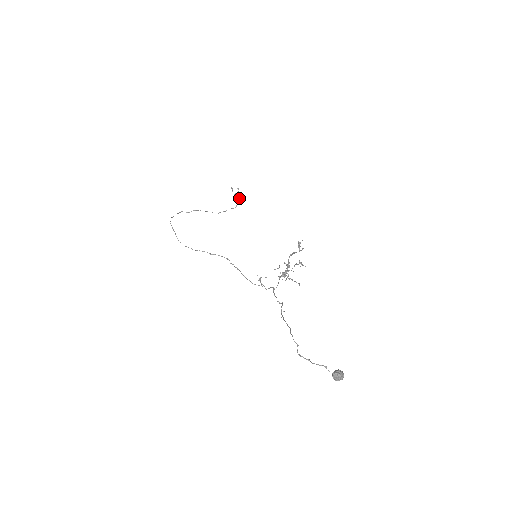
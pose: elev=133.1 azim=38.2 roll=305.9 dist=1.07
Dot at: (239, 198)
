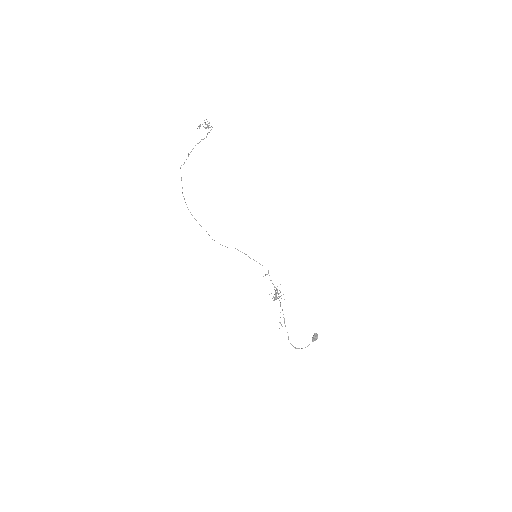
Dot at: occluded
